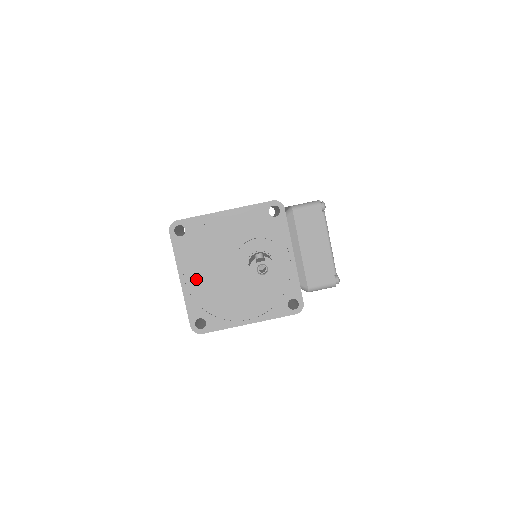
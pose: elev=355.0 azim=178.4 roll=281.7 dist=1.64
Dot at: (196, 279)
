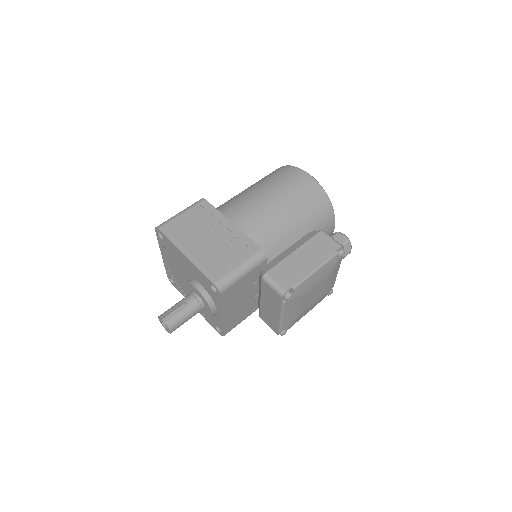
Dot at: (170, 263)
